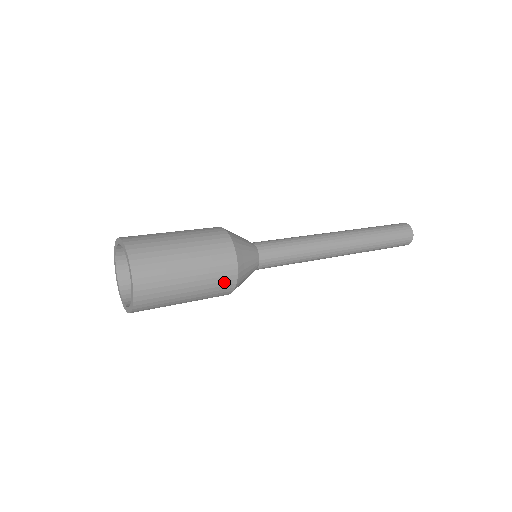
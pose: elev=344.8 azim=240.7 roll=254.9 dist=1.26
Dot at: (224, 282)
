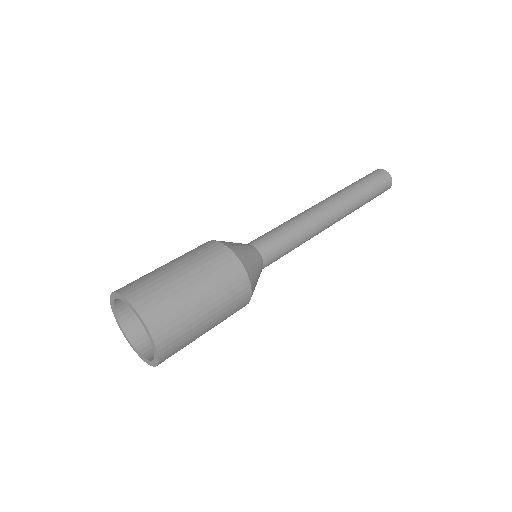
Dot at: (238, 288)
